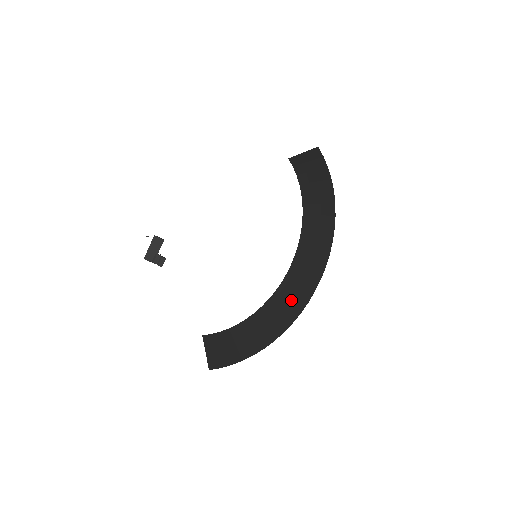
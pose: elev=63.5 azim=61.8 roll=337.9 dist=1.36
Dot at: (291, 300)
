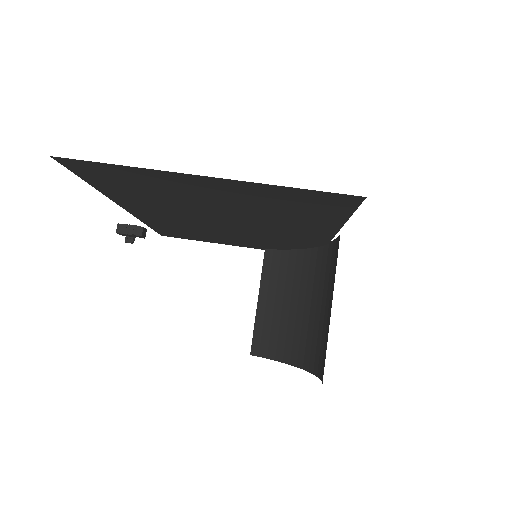
Dot at: occluded
